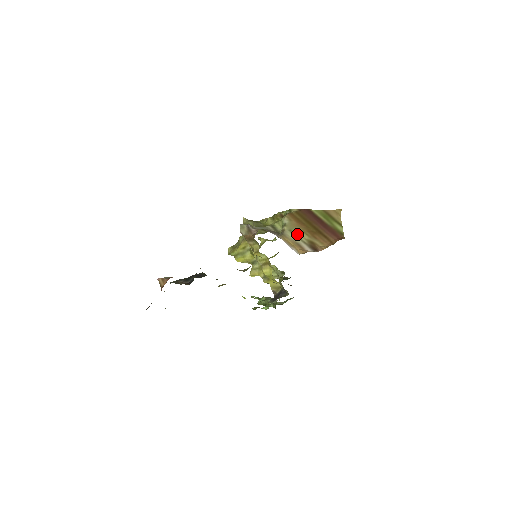
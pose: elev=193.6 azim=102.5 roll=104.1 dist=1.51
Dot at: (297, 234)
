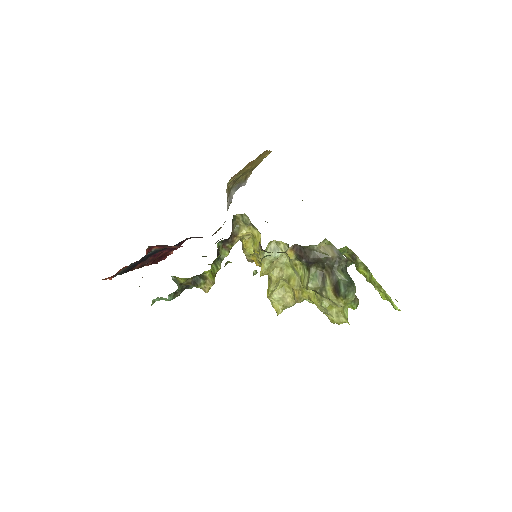
Dot at: occluded
